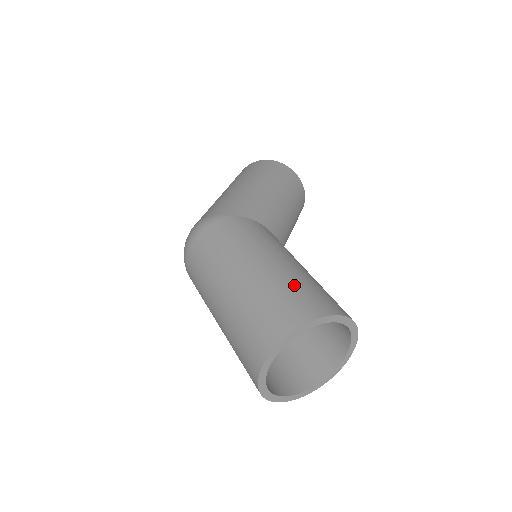
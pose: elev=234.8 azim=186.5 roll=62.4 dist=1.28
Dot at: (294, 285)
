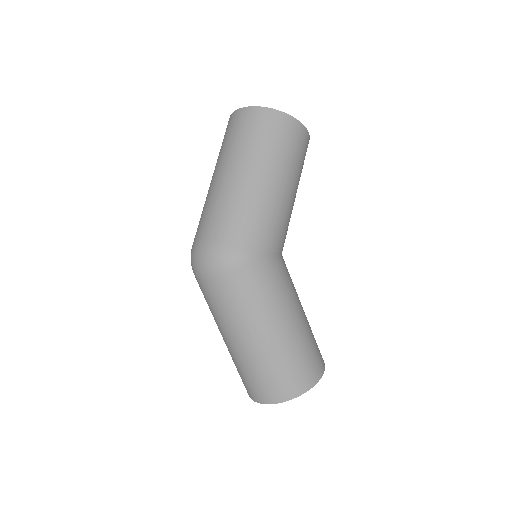
Dot at: (302, 354)
